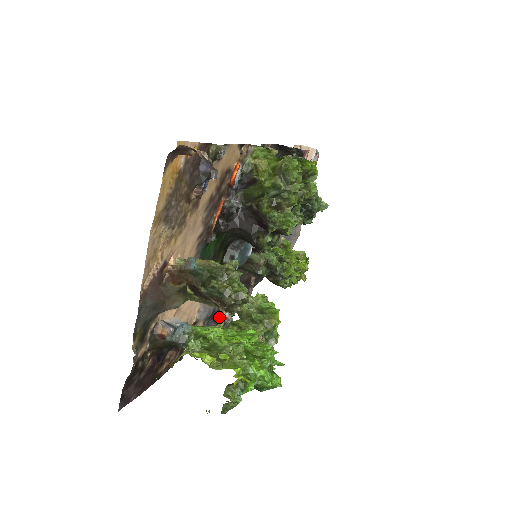
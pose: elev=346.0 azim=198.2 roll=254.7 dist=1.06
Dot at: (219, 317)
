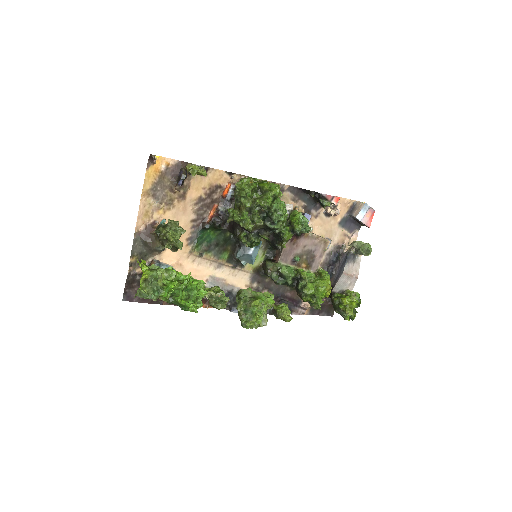
Dot at: occluded
